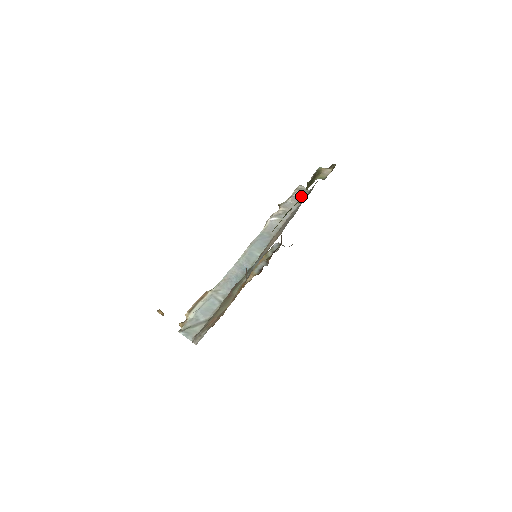
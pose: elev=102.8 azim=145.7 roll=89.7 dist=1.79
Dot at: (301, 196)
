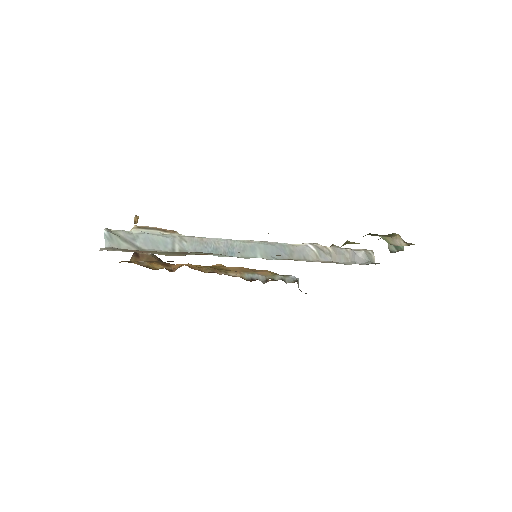
Dot at: (351, 242)
